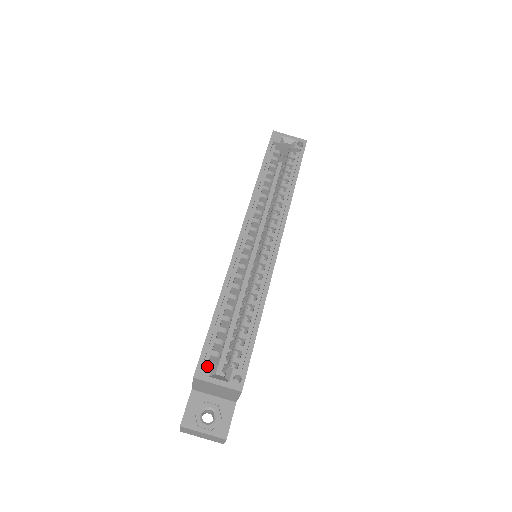
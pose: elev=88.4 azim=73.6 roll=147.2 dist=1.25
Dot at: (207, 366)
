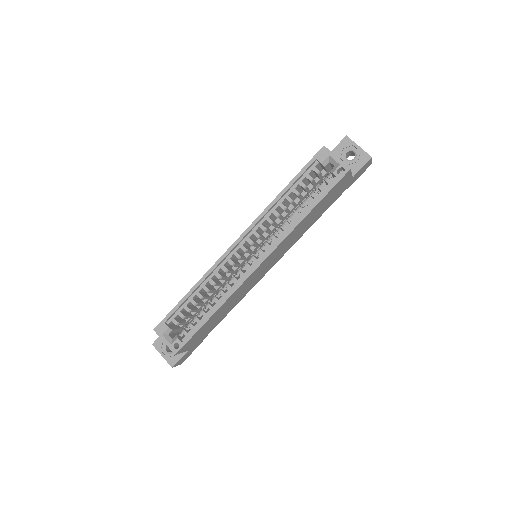
Dot at: (164, 328)
